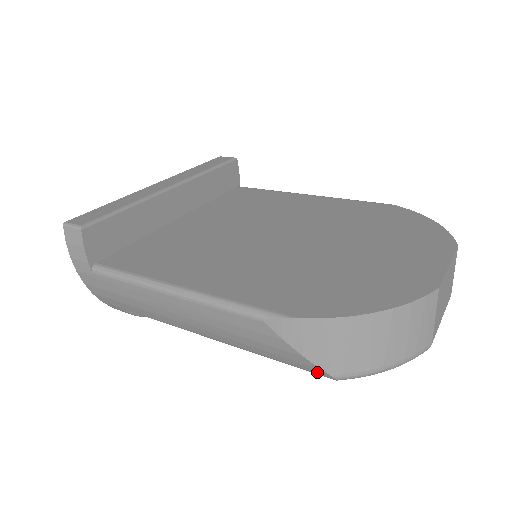
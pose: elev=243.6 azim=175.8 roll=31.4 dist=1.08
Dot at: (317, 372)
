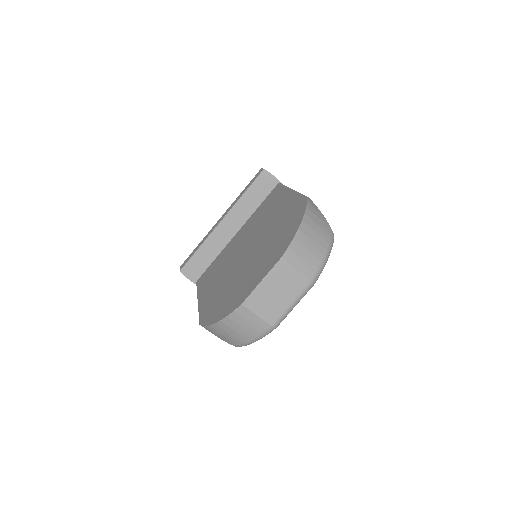
Dot at: occluded
